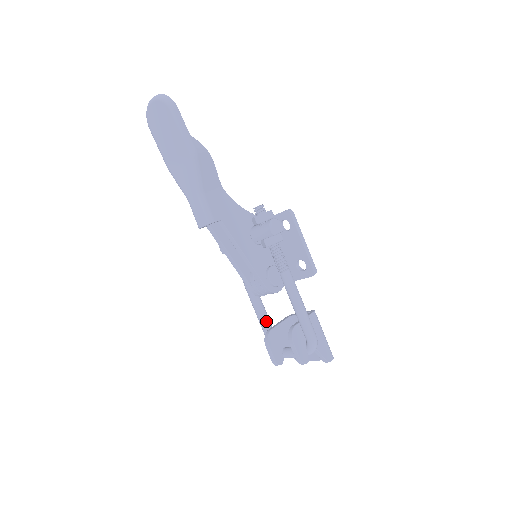
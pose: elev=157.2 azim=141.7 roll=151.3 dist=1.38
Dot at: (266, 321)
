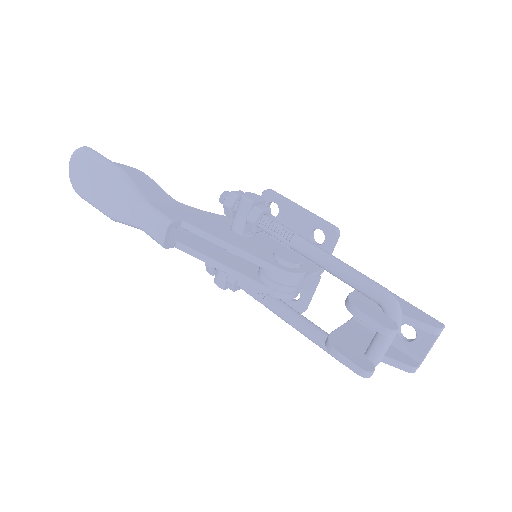
Dot at: (319, 332)
